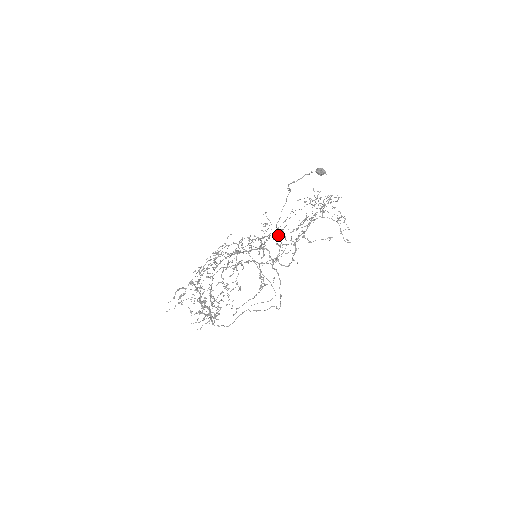
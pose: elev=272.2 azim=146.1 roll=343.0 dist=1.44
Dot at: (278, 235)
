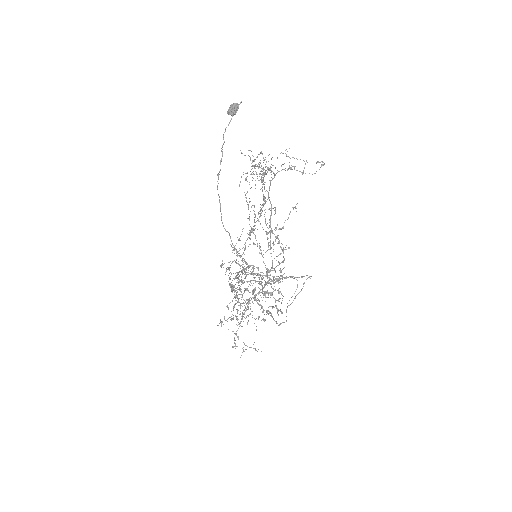
Dot at: occluded
